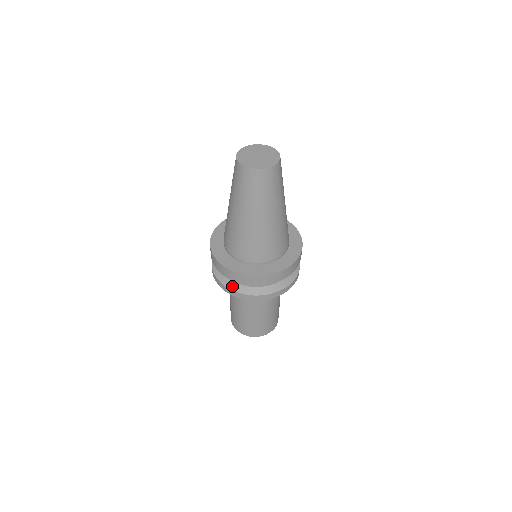
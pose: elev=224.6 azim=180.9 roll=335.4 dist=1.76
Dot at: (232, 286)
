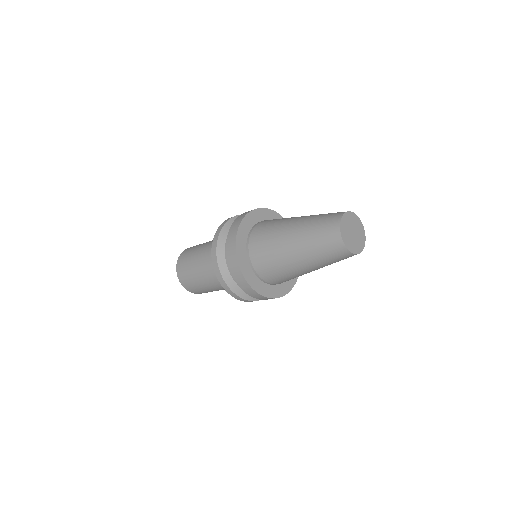
Dot at: (220, 257)
